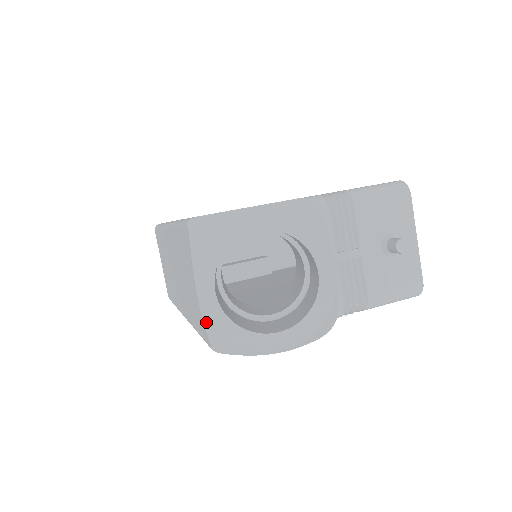
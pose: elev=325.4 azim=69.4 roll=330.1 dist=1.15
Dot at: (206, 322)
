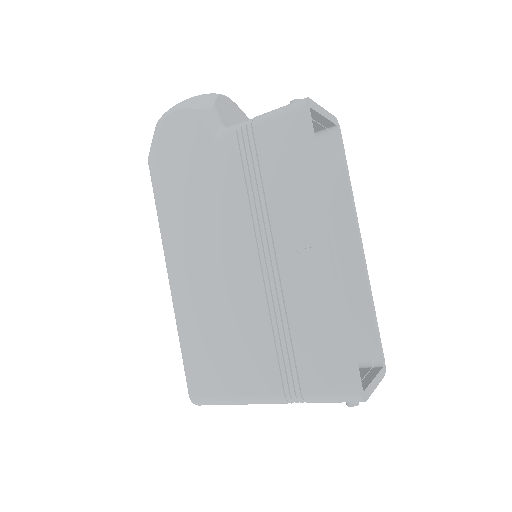
Dot at: occluded
